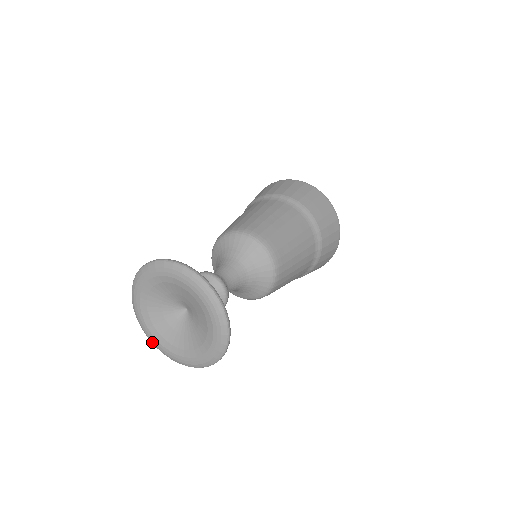
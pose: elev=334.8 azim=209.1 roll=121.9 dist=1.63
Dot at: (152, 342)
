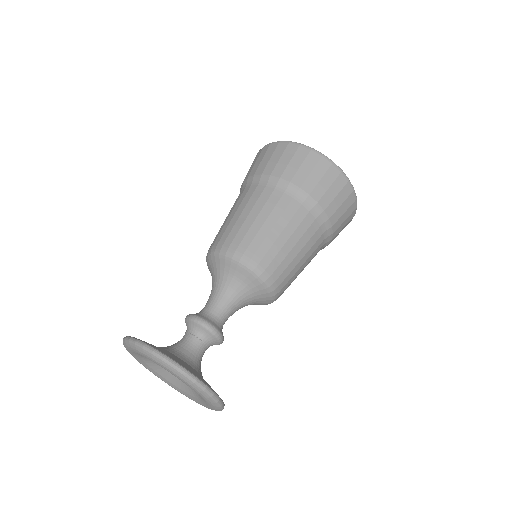
Dot at: occluded
